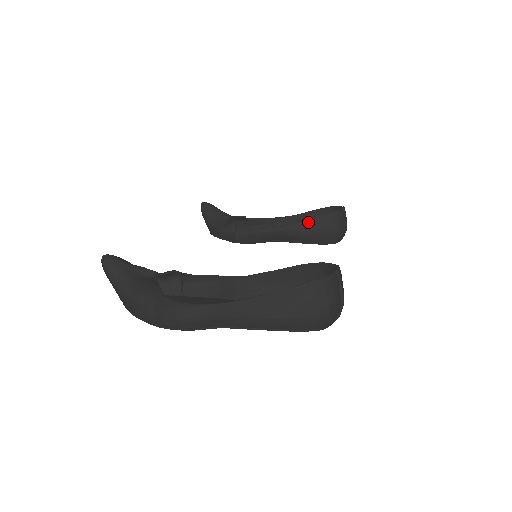
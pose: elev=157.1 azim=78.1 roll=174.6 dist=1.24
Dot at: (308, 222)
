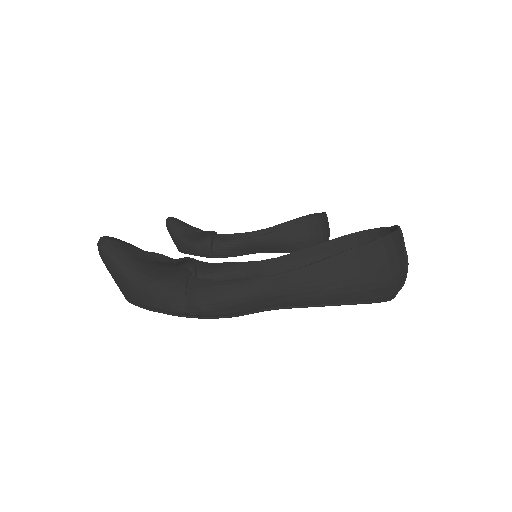
Dot at: (292, 228)
